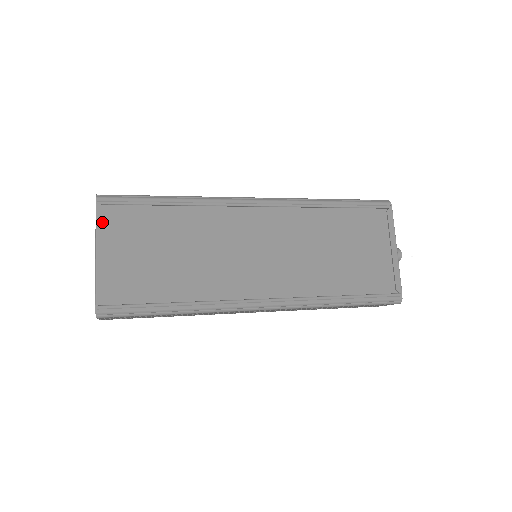
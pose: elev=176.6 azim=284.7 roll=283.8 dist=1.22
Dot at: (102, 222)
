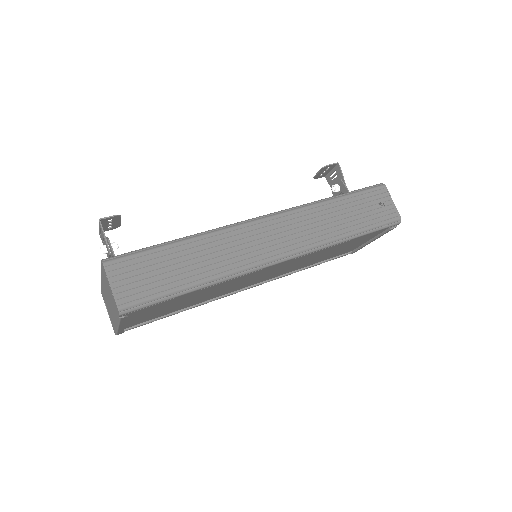
Dot at: (126, 320)
